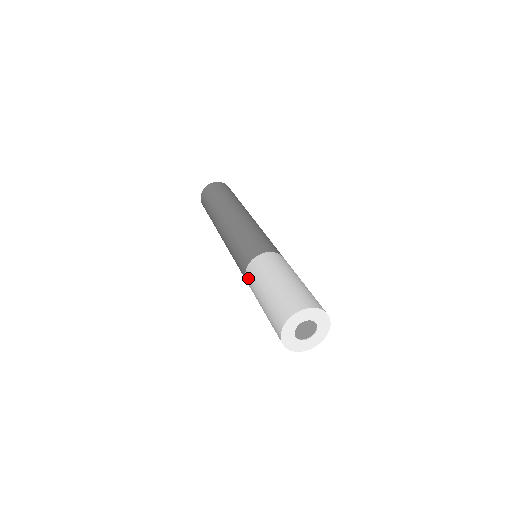
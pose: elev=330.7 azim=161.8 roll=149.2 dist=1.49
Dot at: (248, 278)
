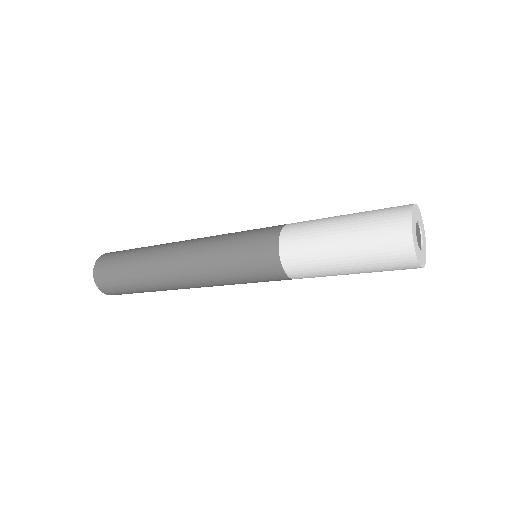
Dot at: (290, 240)
